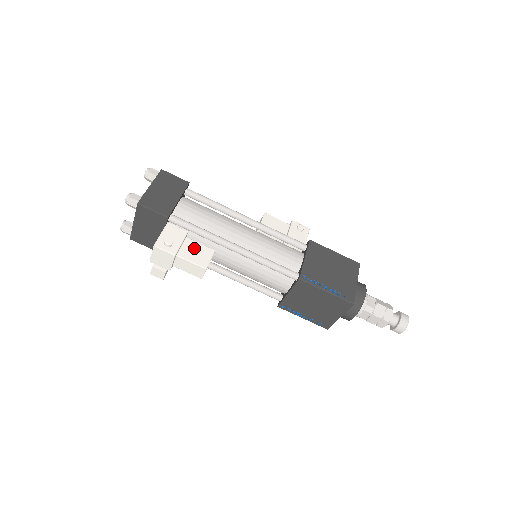
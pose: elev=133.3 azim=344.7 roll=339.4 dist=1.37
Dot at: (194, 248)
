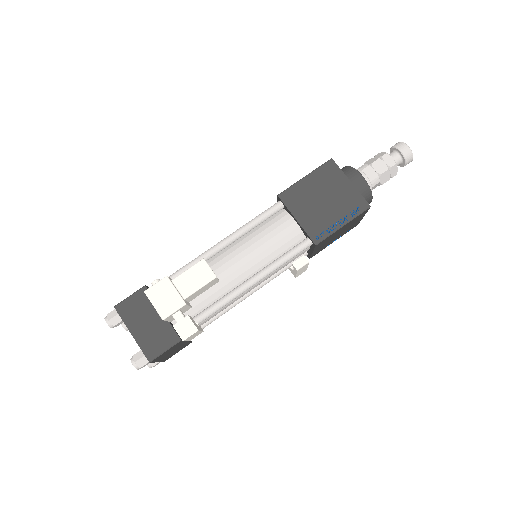
Dot at: occluded
